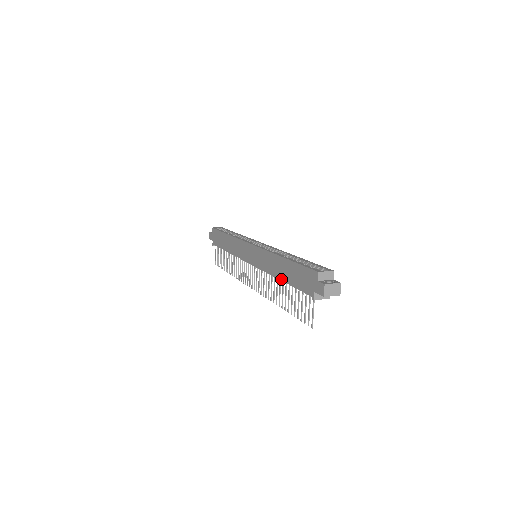
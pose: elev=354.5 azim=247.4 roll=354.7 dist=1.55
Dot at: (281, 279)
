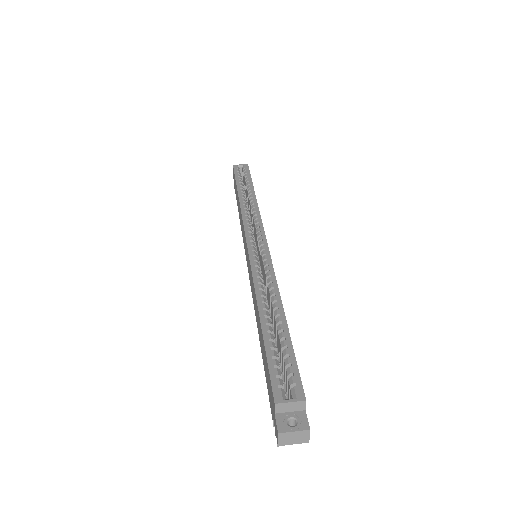
Dot at: (259, 338)
